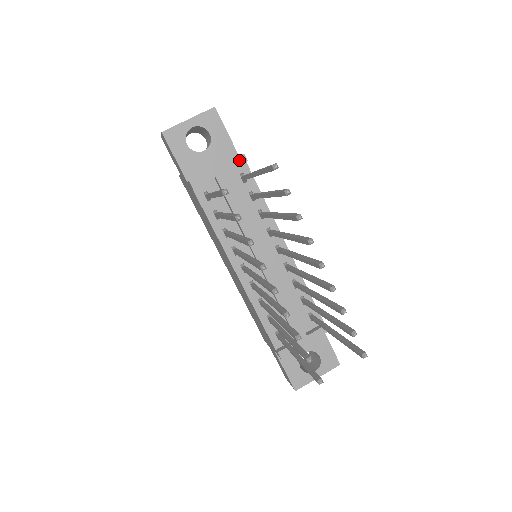
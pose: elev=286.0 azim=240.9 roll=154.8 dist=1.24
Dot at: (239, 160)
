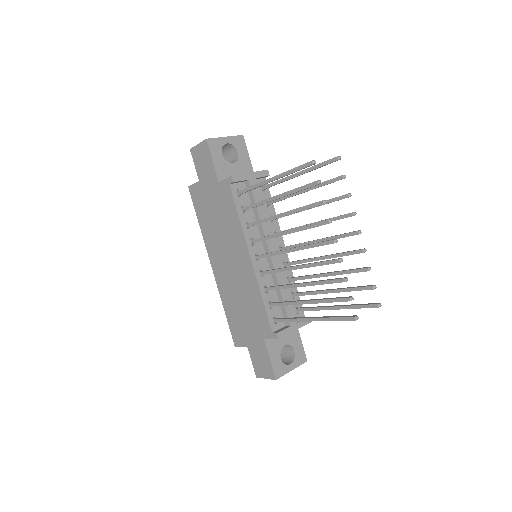
Dot at: (264, 173)
